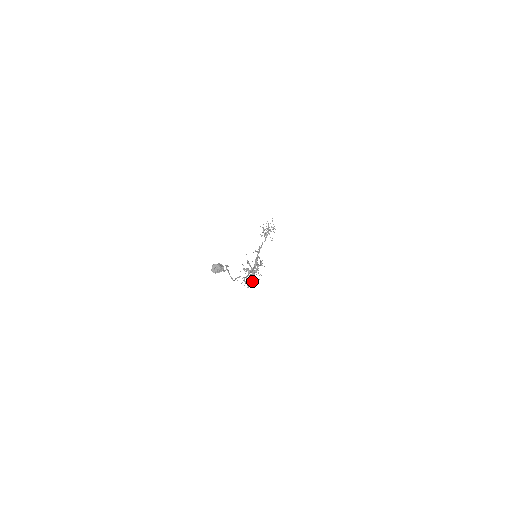
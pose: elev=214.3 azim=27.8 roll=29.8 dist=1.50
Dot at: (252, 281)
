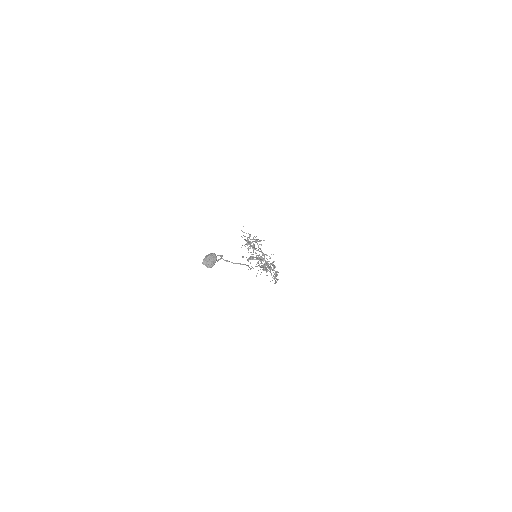
Dot at: occluded
